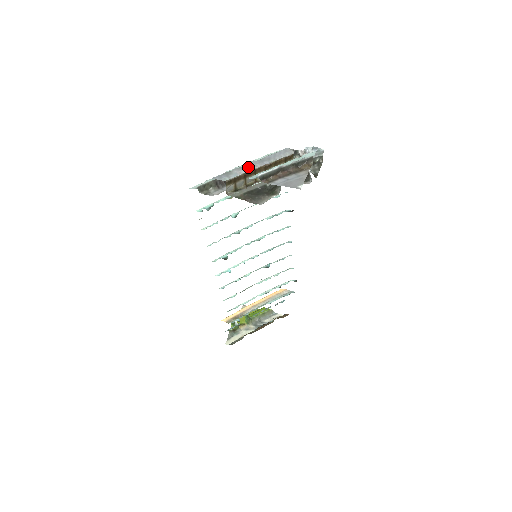
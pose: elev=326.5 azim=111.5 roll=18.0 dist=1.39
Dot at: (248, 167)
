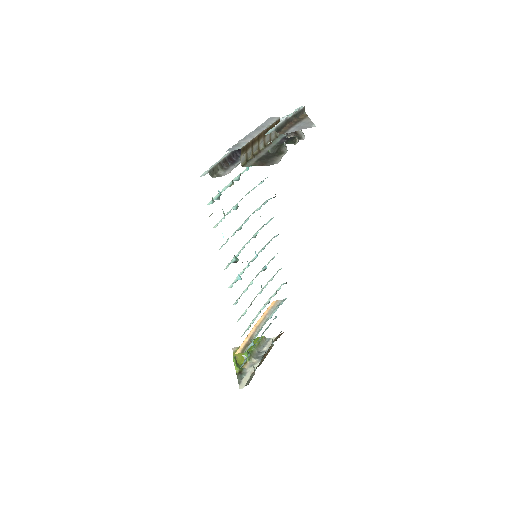
Dot at: (250, 136)
